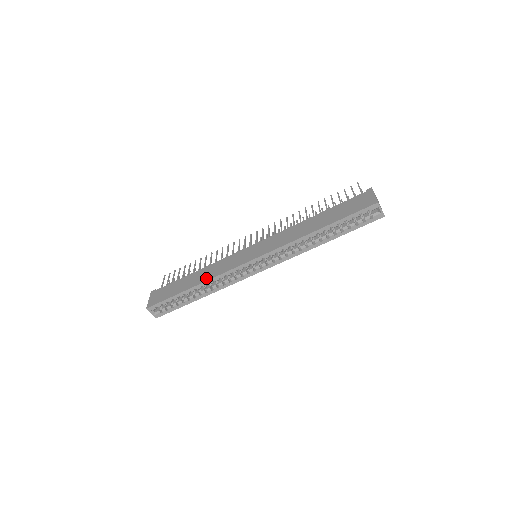
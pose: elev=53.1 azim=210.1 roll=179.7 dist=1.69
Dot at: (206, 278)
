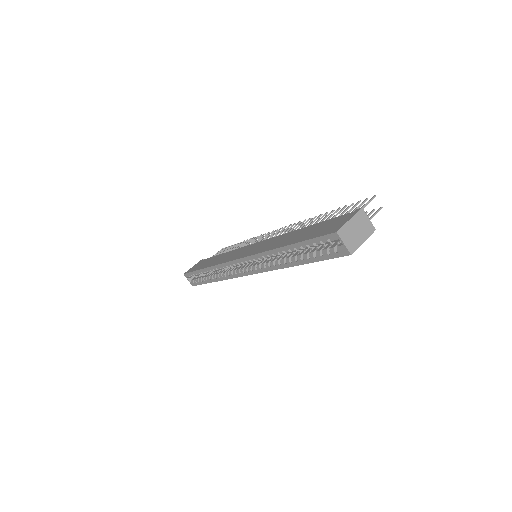
Dot at: (214, 263)
